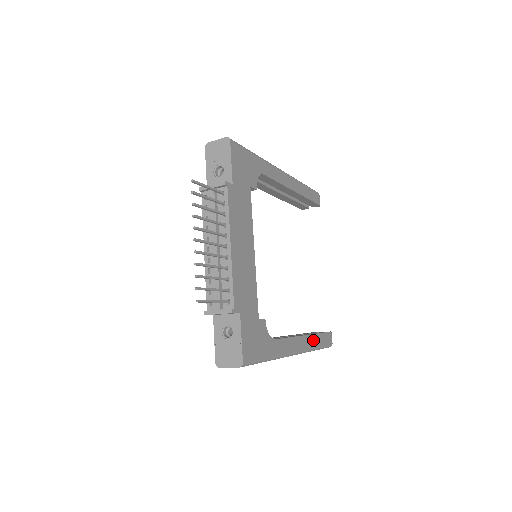
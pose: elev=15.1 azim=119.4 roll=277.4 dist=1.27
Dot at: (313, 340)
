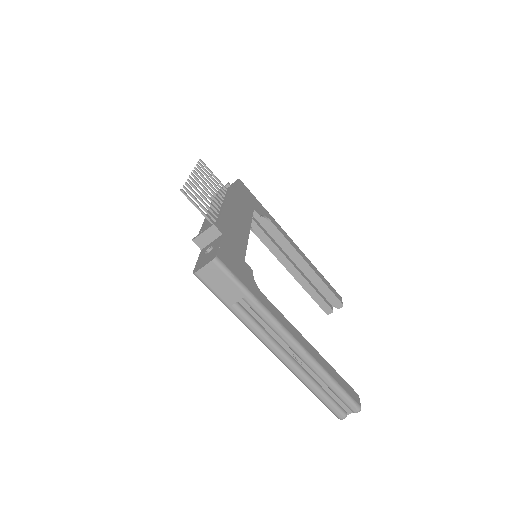
Dot at: (324, 363)
